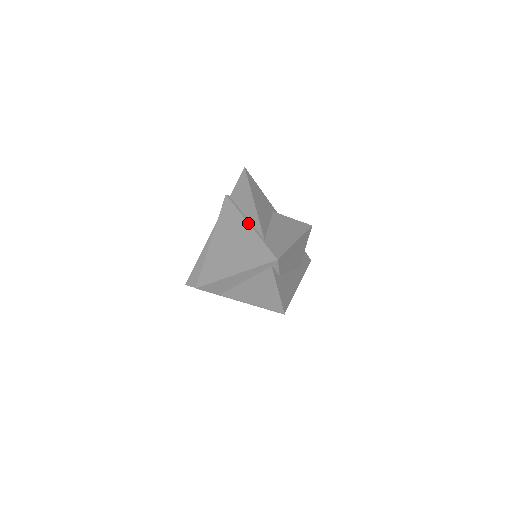
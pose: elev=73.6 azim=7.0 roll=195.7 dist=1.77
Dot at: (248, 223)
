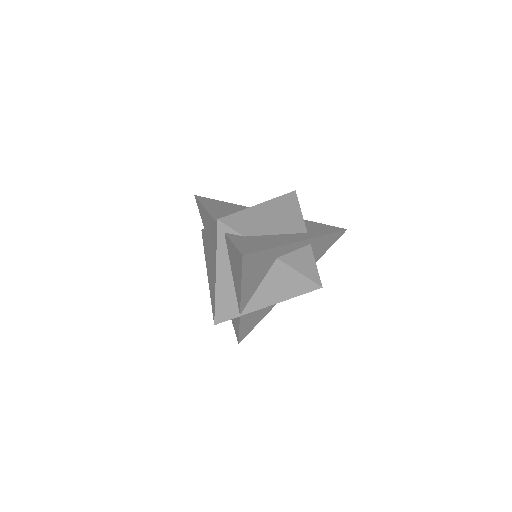
Dot at: (207, 226)
